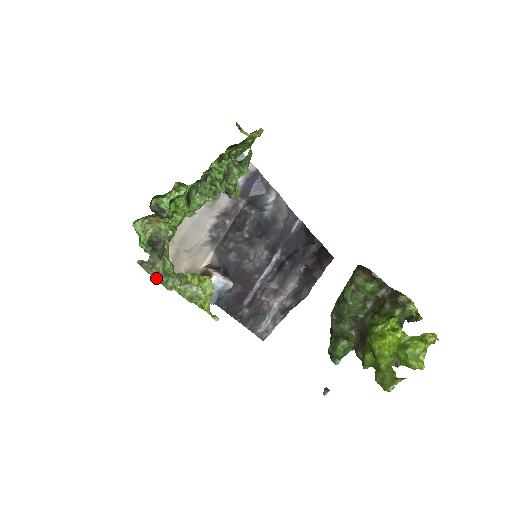
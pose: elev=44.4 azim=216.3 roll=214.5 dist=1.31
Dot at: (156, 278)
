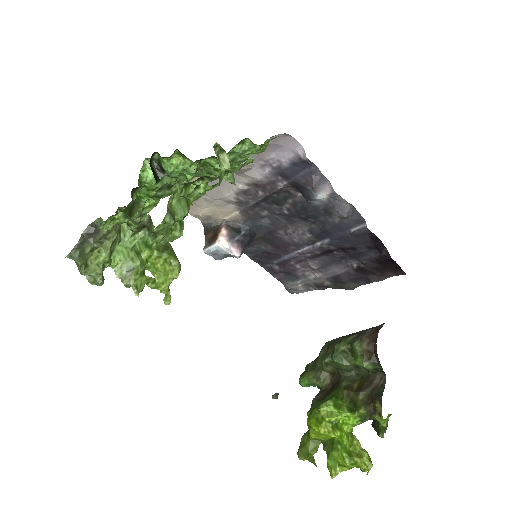
Dot at: (78, 269)
